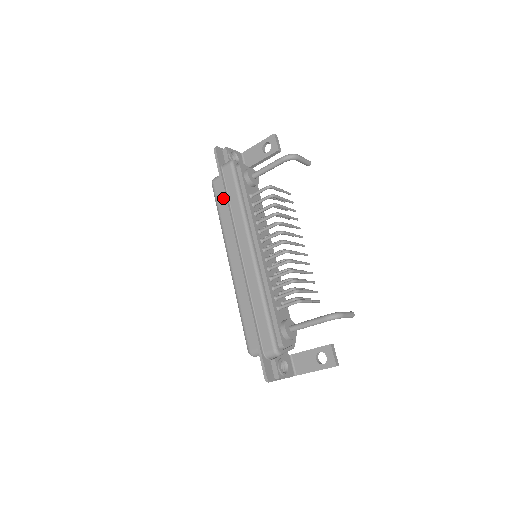
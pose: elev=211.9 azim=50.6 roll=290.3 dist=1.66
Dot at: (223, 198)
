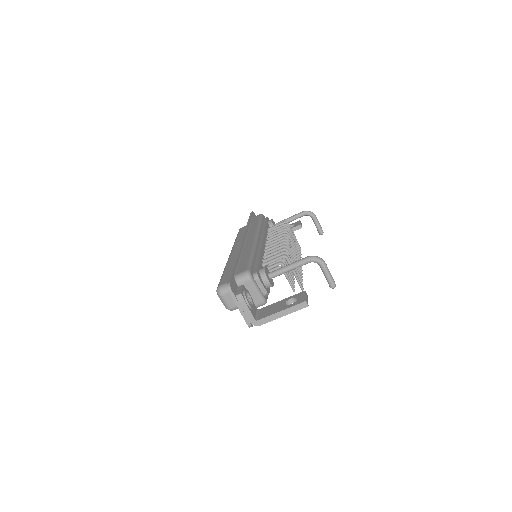
Dot at: occluded
